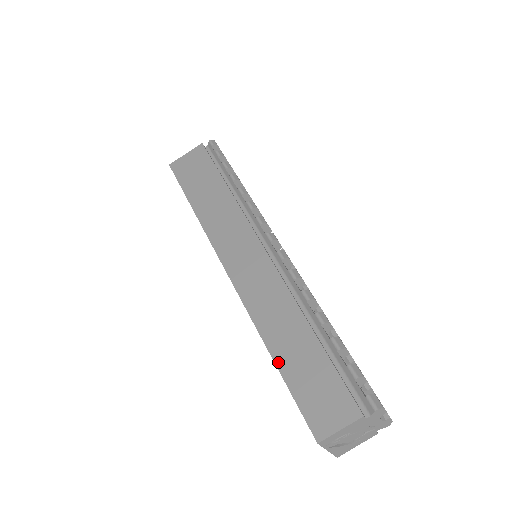
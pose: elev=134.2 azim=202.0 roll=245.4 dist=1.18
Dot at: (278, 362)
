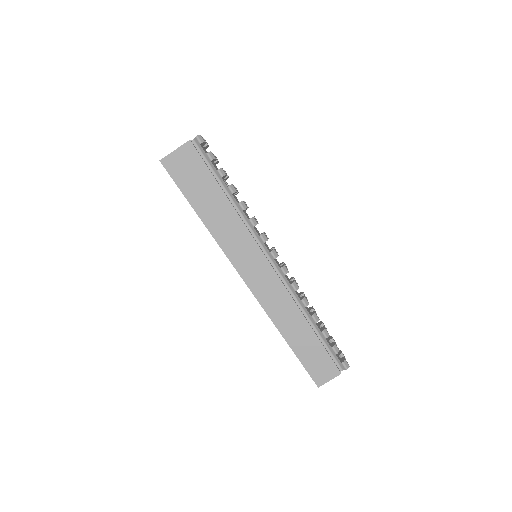
Dot at: (292, 347)
